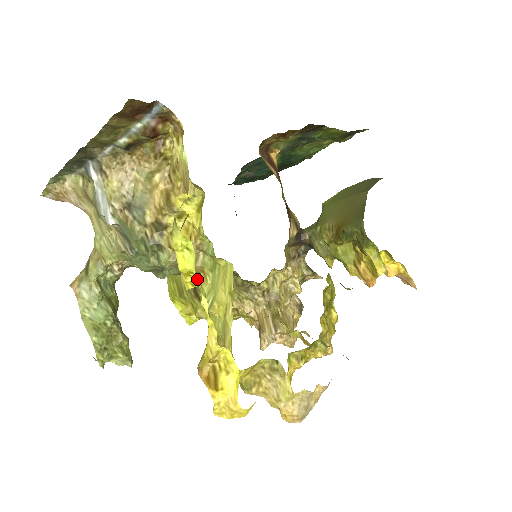
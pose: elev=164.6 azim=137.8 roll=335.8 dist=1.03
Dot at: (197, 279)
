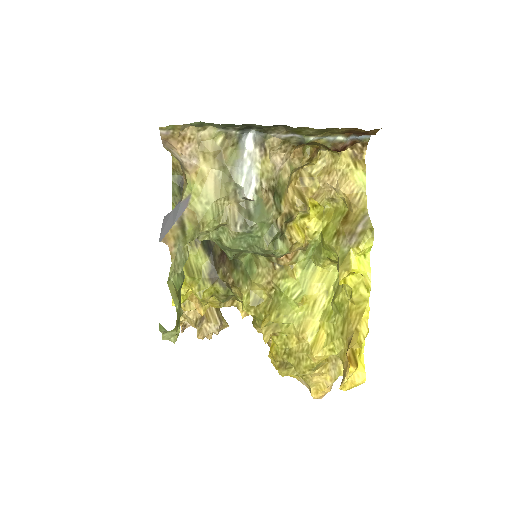
Dot at: (352, 279)
